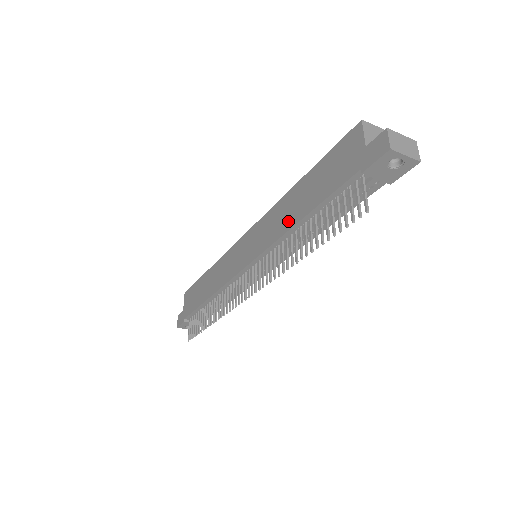
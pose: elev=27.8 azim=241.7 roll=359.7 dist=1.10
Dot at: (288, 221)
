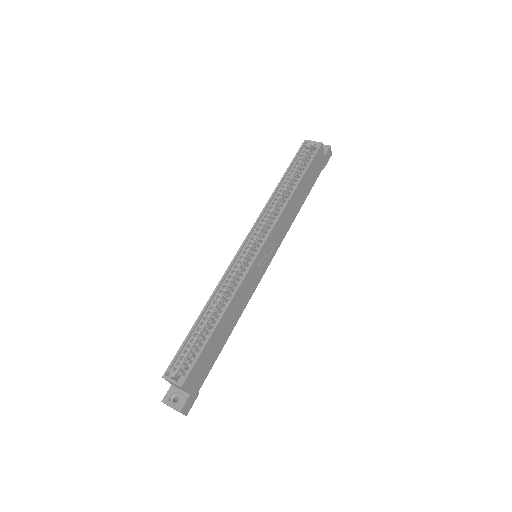
Dot at: occluded
